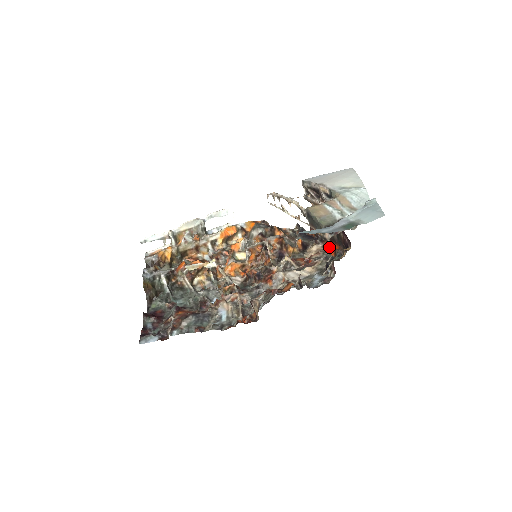
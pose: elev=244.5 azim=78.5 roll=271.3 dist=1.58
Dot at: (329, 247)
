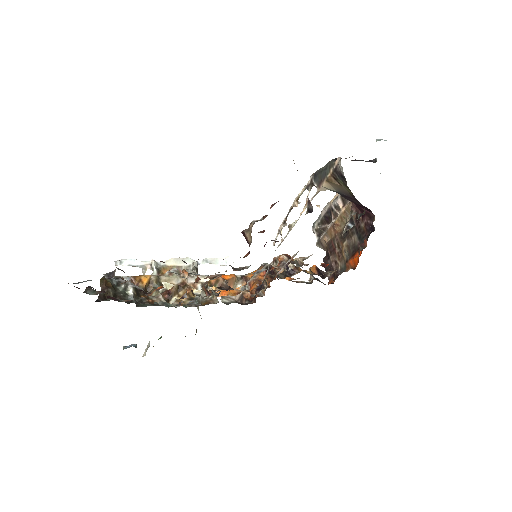
Dot at: (341, 168)
